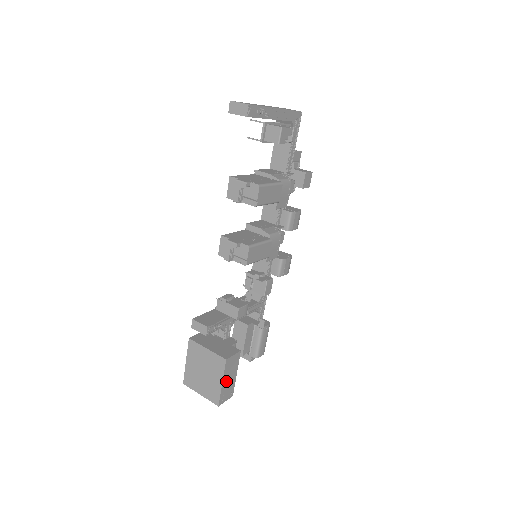
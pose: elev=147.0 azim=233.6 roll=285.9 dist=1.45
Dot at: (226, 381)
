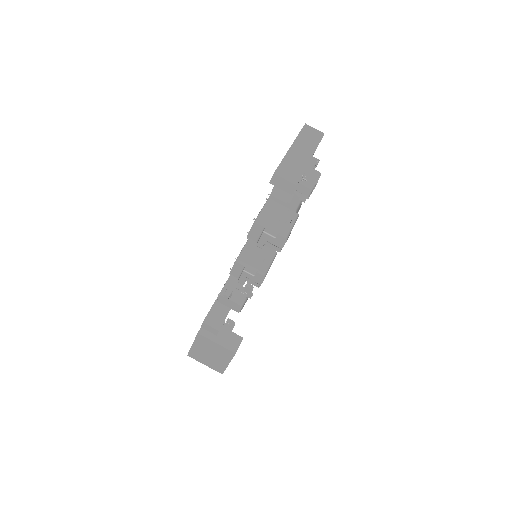
Dot at: occluded
